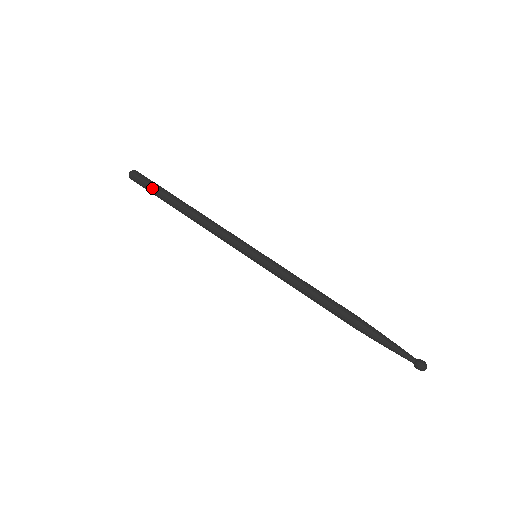
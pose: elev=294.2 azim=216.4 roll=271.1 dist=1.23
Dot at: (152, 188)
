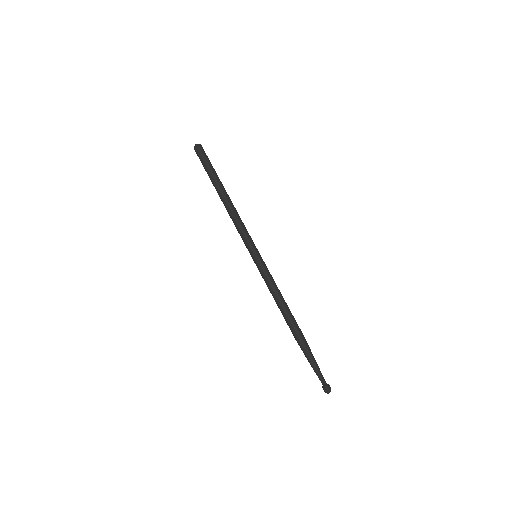
Dot at: (207, 166)
